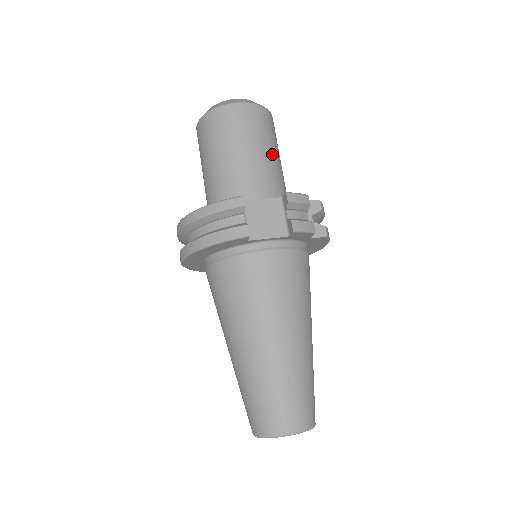
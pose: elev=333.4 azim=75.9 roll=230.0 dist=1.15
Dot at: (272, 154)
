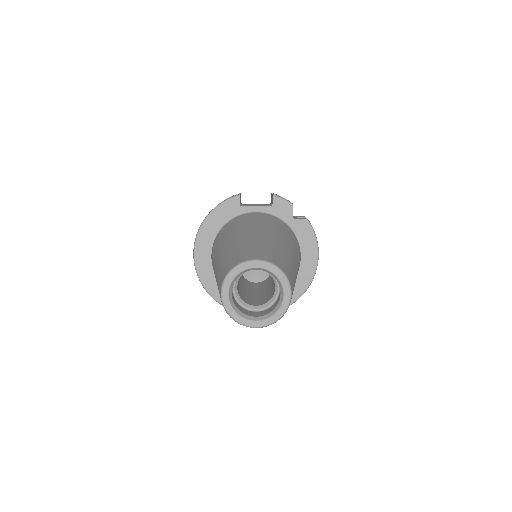
Dot at: occluded
